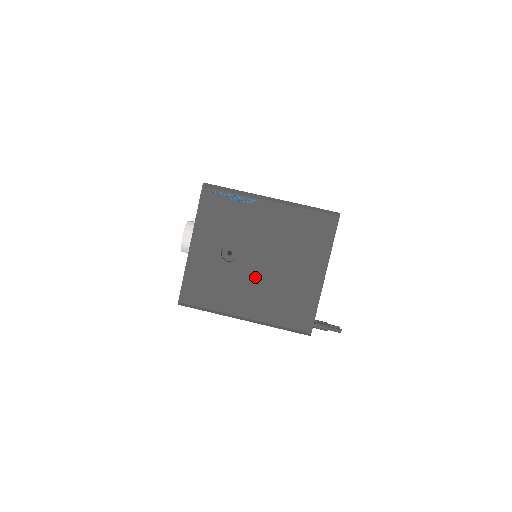
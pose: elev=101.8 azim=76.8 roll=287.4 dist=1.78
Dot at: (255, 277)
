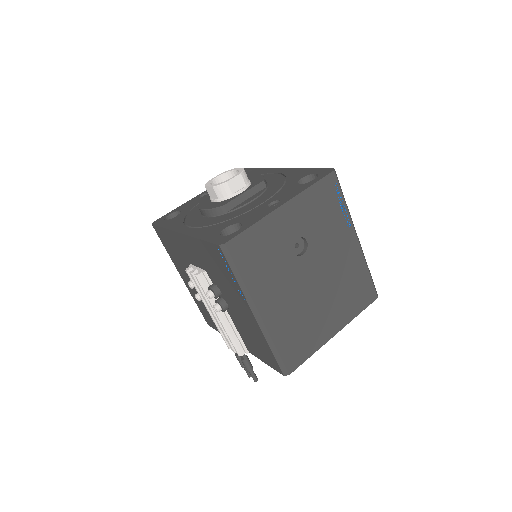
Dot at: (298, 286)
